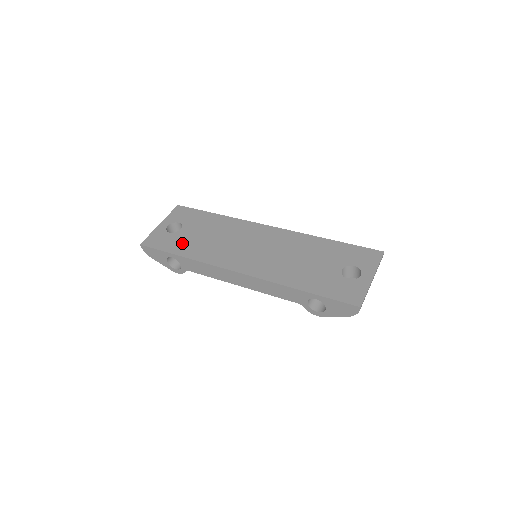
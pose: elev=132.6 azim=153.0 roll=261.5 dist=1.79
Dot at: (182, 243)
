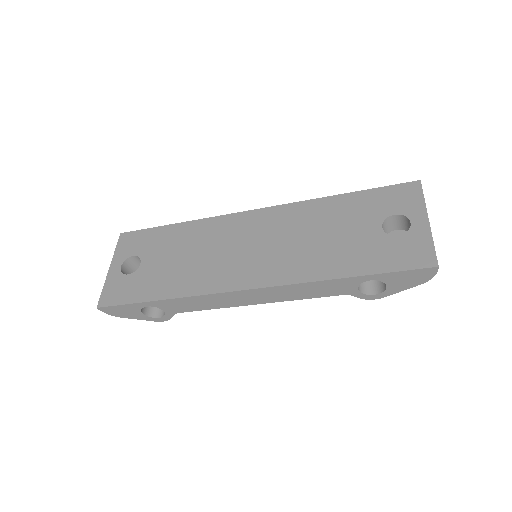
Dot at: (152, 282)
